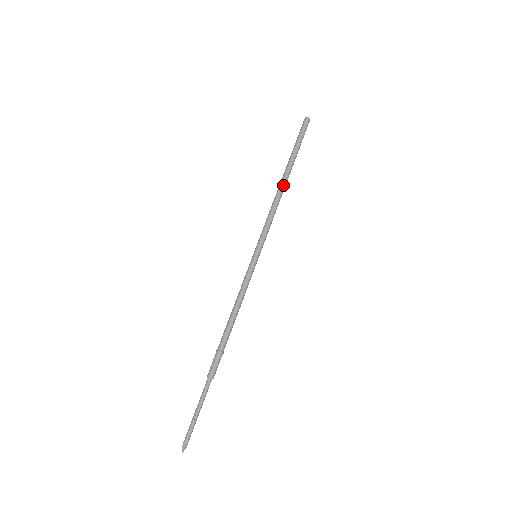
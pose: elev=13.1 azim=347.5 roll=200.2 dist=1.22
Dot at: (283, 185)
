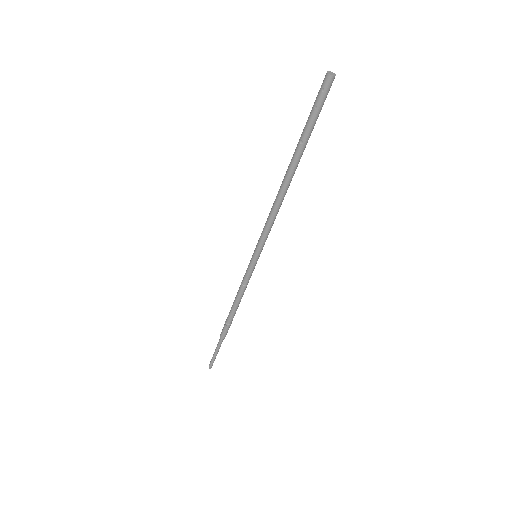
Dot at: (284, 184)
